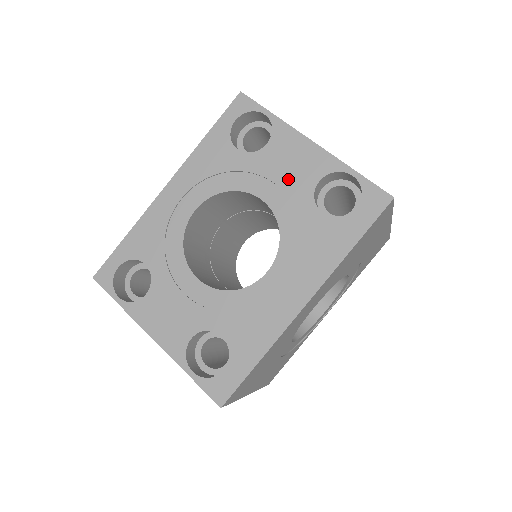
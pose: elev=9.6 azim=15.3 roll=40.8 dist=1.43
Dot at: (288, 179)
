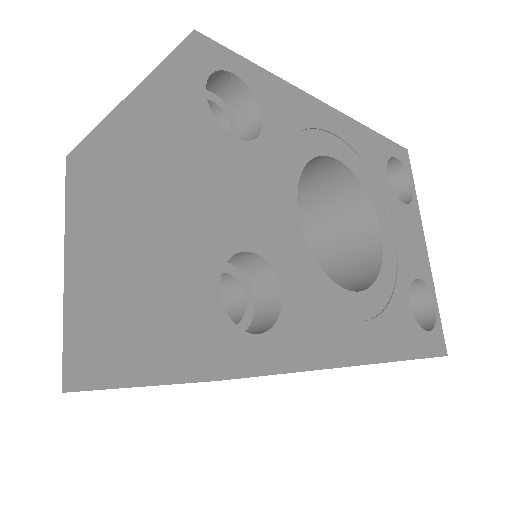
Dot at: (404, 246)
